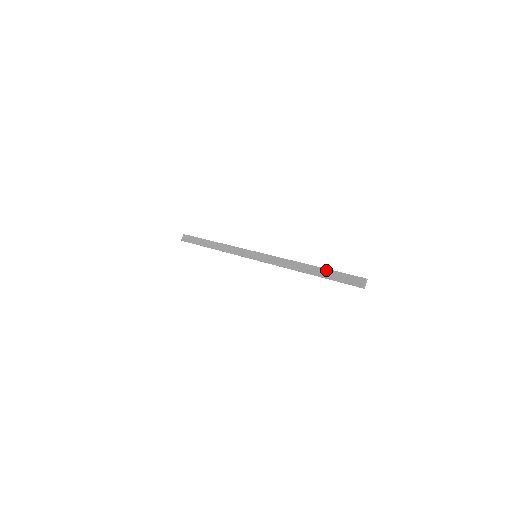
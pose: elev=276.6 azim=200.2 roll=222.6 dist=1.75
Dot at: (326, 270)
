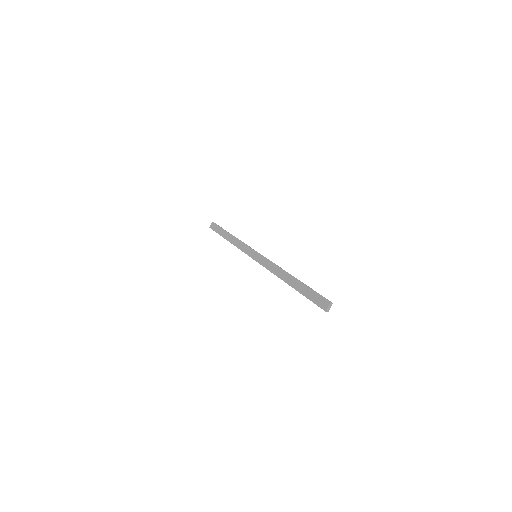
Dot at: (302, 284)
